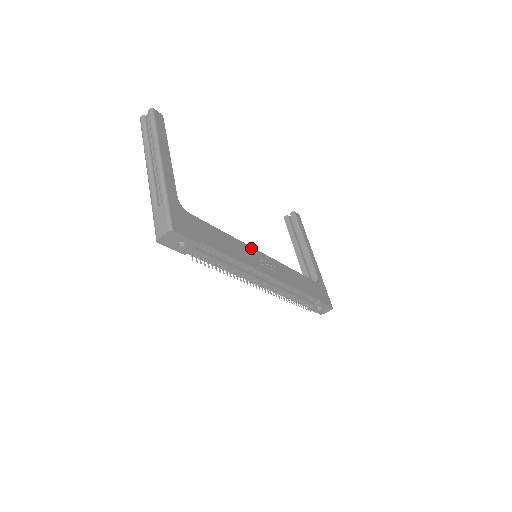
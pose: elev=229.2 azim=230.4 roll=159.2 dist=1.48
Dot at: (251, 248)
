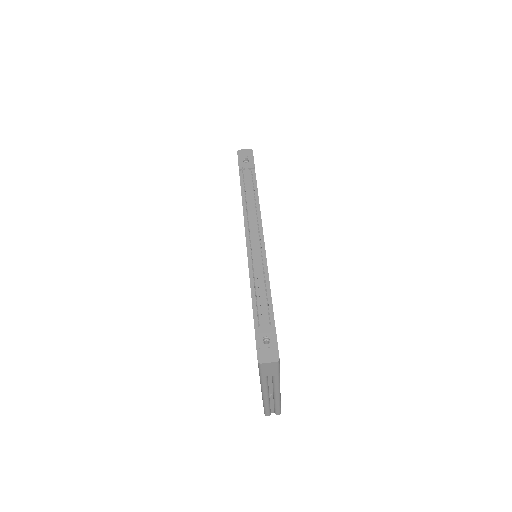
Dot at: occluded
